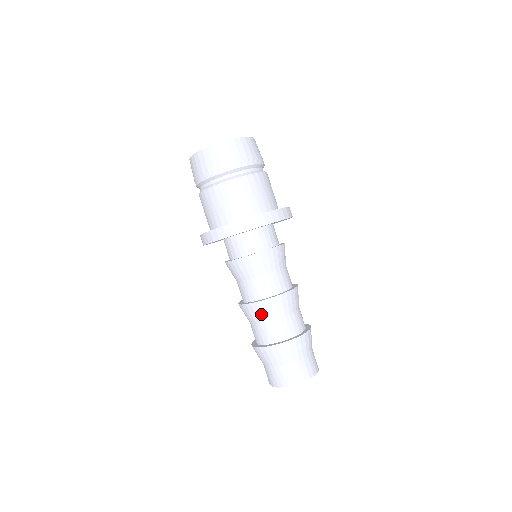
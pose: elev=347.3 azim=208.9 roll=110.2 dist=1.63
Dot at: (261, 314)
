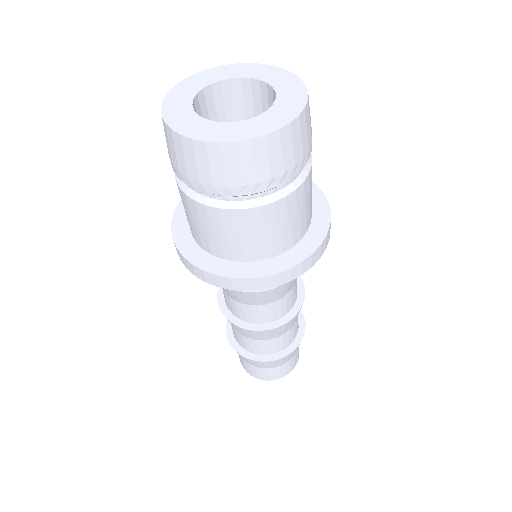
Dot at: (261, 336)
